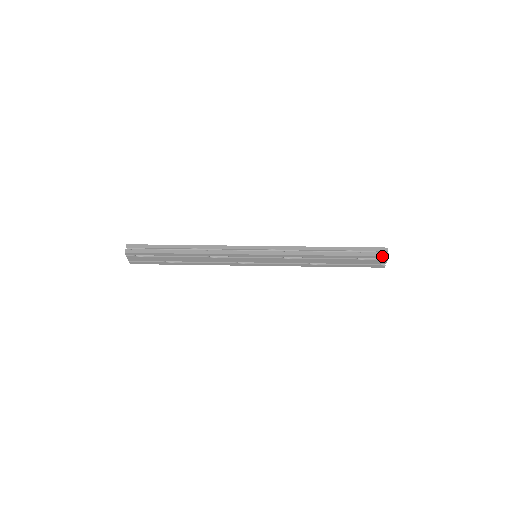
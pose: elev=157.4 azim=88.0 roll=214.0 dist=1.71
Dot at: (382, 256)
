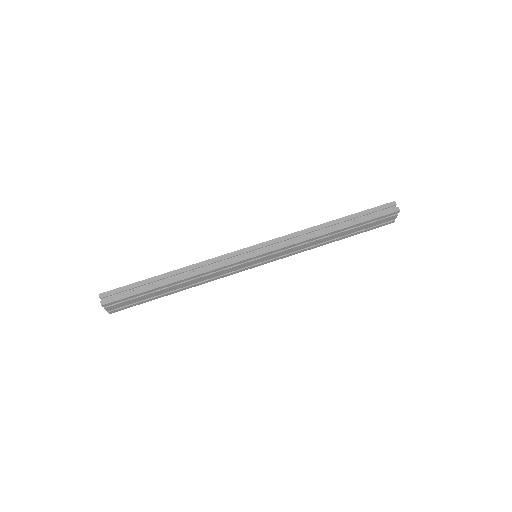
Dot at: (393, 213)
